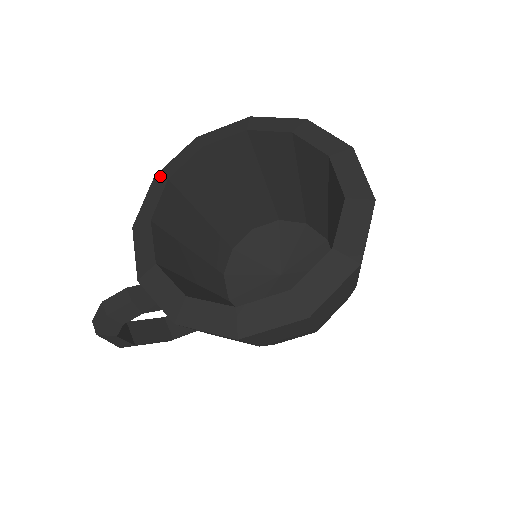
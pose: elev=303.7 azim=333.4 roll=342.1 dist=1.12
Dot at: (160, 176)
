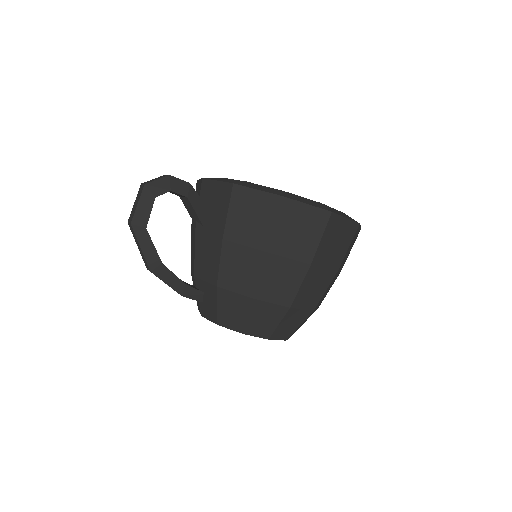
Dot at: occluded
